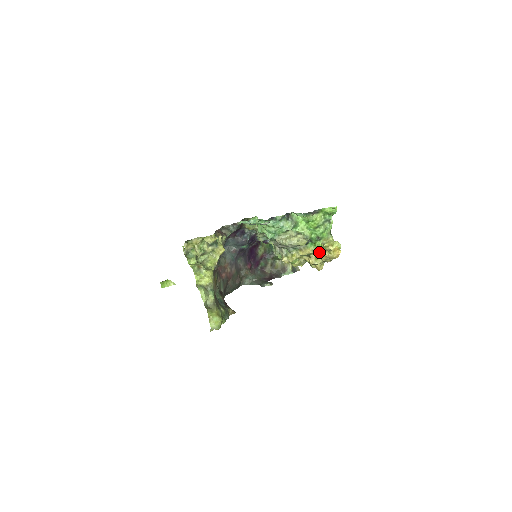
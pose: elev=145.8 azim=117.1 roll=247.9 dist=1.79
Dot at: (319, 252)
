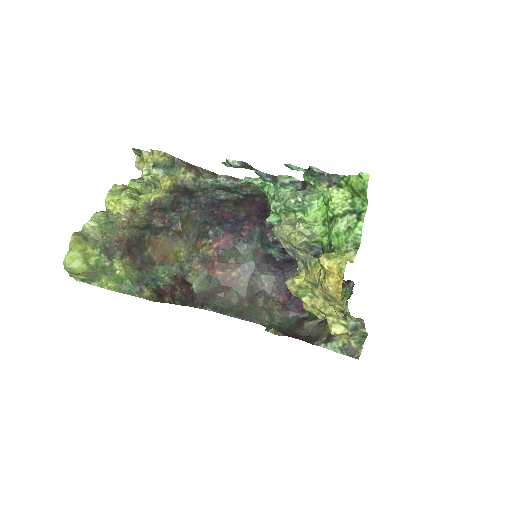
Dot at: (319, 275)
